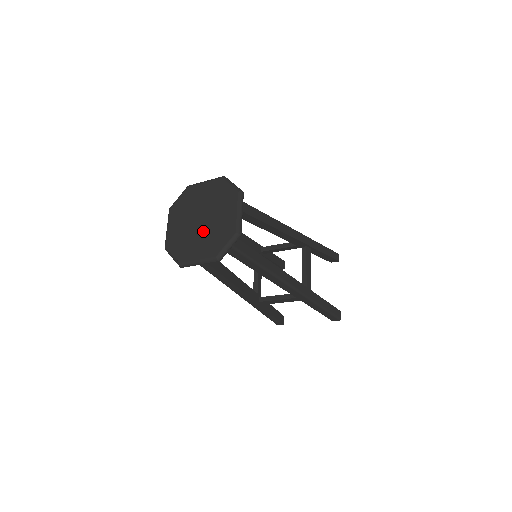
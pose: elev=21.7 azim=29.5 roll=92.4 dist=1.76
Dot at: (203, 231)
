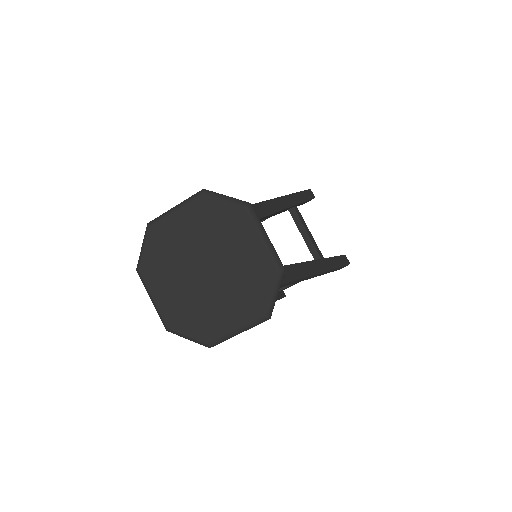
Dot at: (191, 285)
